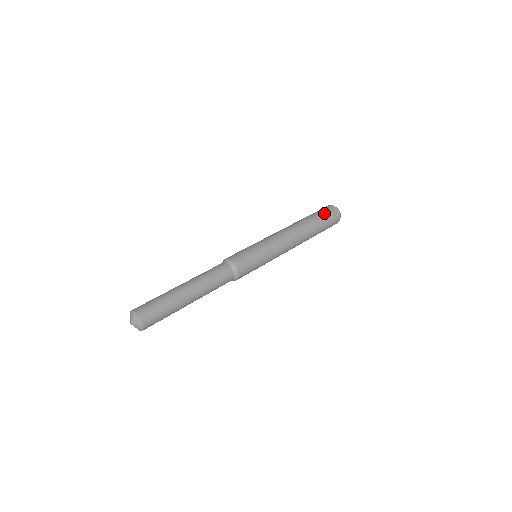
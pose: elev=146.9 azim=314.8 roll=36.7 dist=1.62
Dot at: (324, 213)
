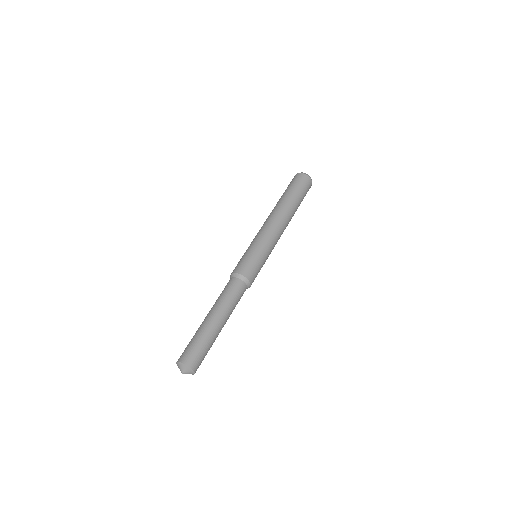
Dot at: (304, 191)
